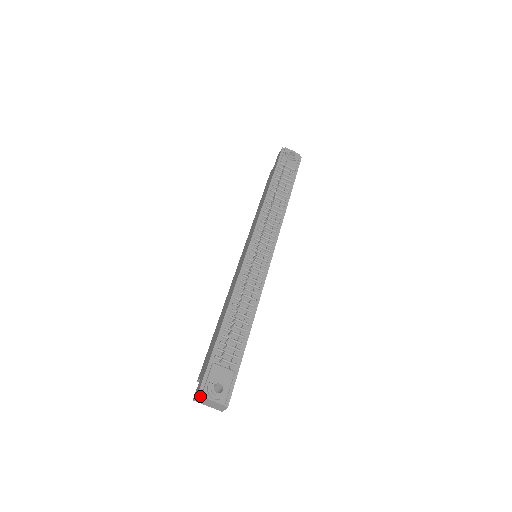
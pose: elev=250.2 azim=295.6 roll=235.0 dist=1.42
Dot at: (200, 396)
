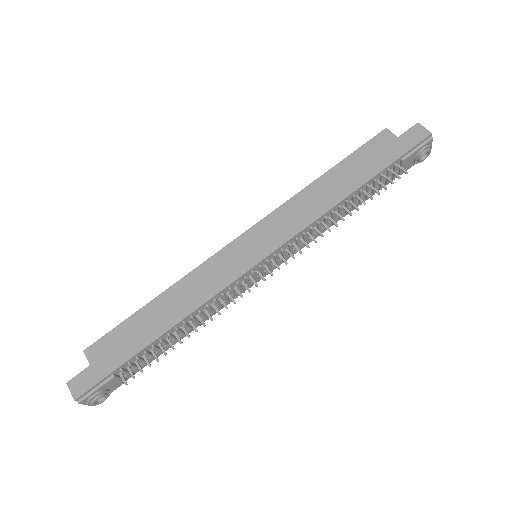
Dot at: (77, 400)
